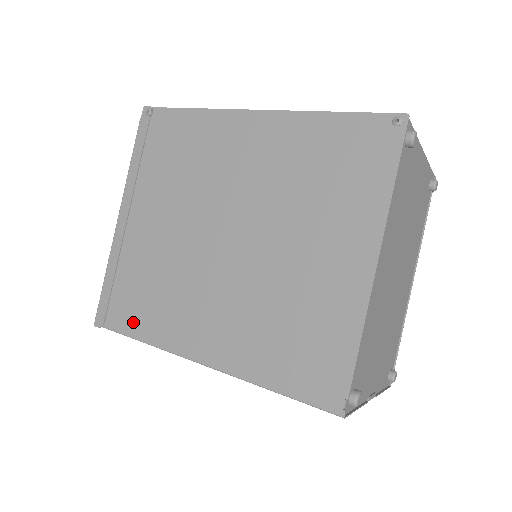
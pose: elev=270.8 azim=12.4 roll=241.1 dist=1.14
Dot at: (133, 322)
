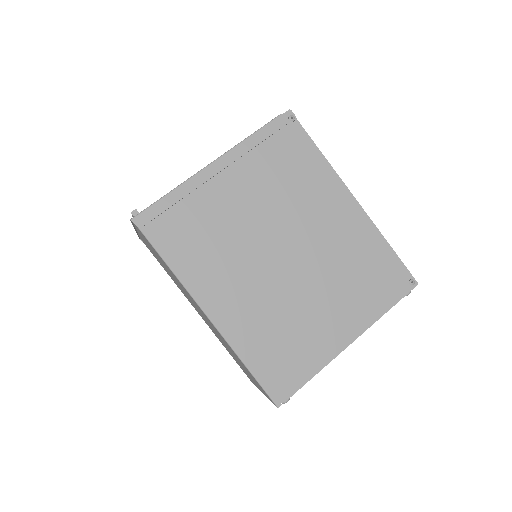
Dot at: (171, 247)
